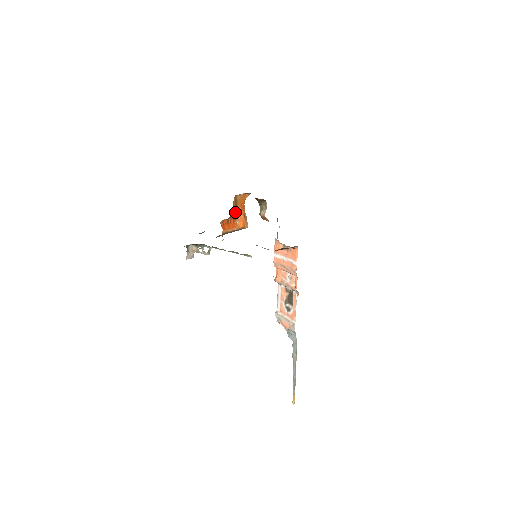
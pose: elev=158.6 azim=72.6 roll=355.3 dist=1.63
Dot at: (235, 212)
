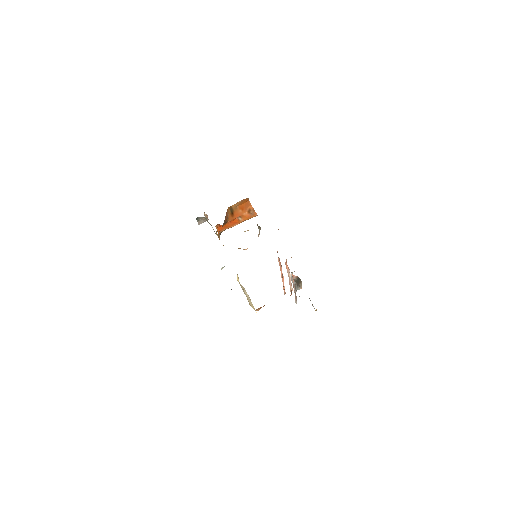
Dot at: (232, 217)
